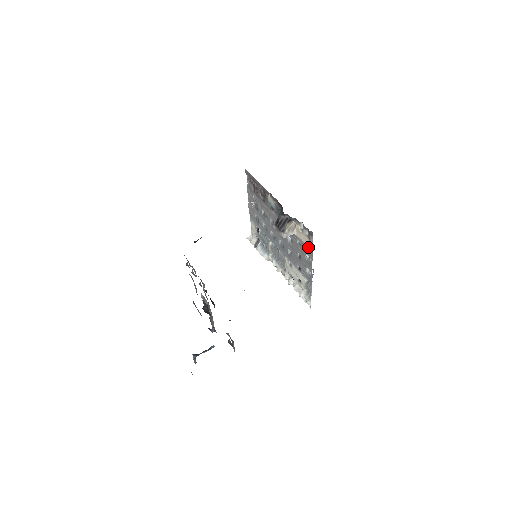
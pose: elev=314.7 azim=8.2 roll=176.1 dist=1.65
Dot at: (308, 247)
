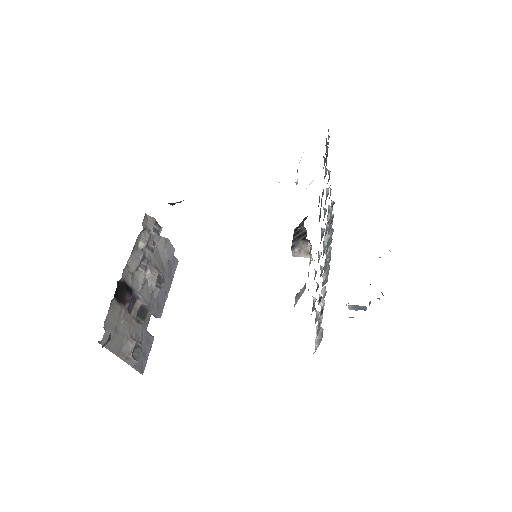
Dot at: (297, 295)
